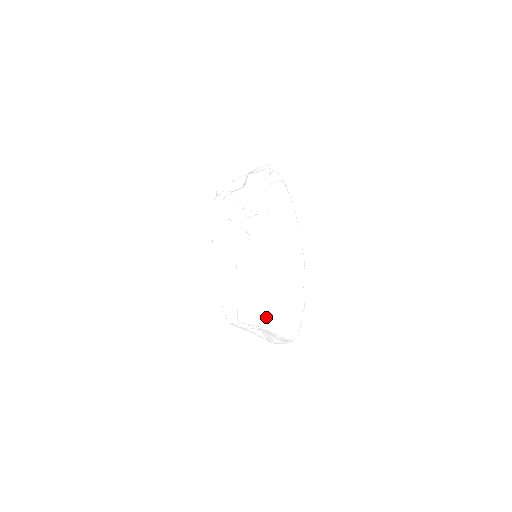
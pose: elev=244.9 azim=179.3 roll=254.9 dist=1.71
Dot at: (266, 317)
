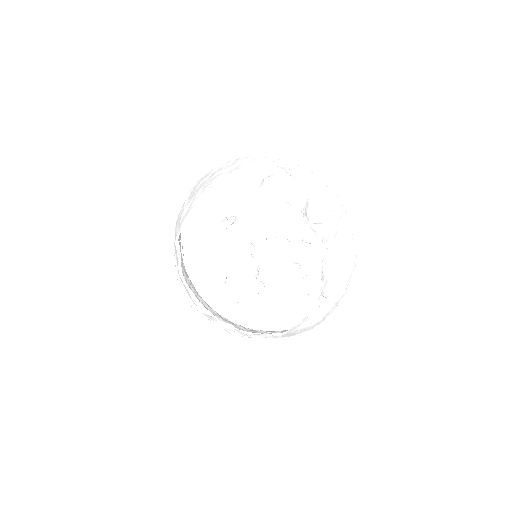
Dot at: (263, 334)
